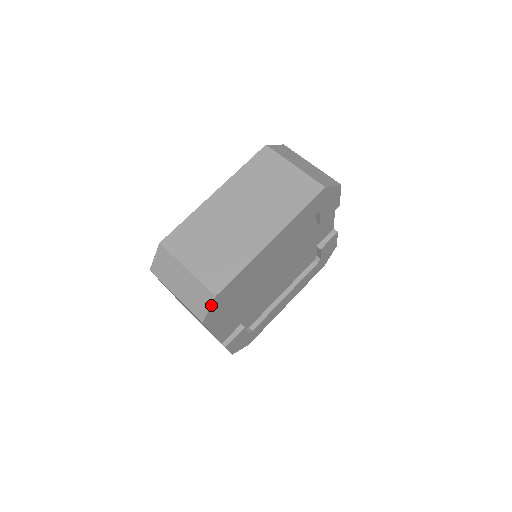
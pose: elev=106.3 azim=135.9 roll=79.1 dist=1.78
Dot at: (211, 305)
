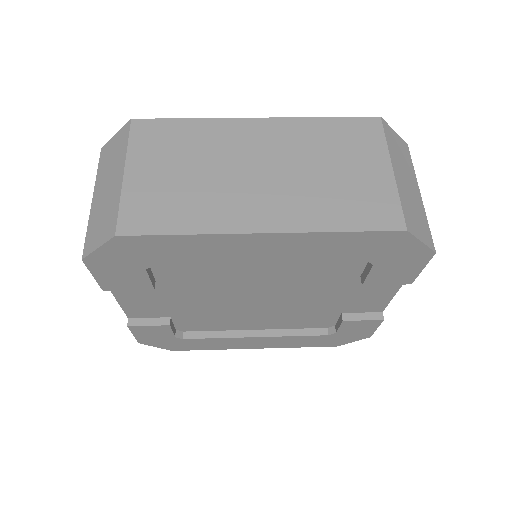
Dot at: (104, 244)
